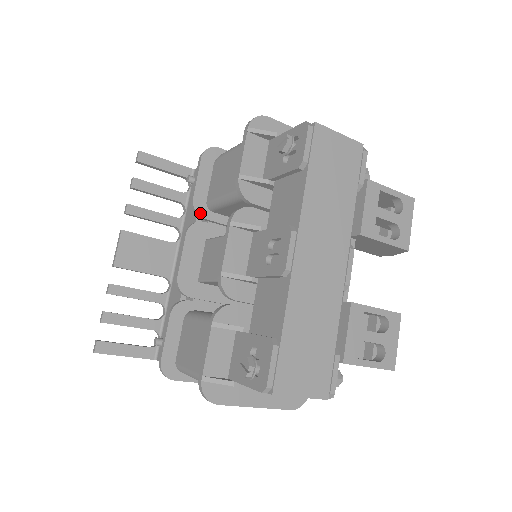
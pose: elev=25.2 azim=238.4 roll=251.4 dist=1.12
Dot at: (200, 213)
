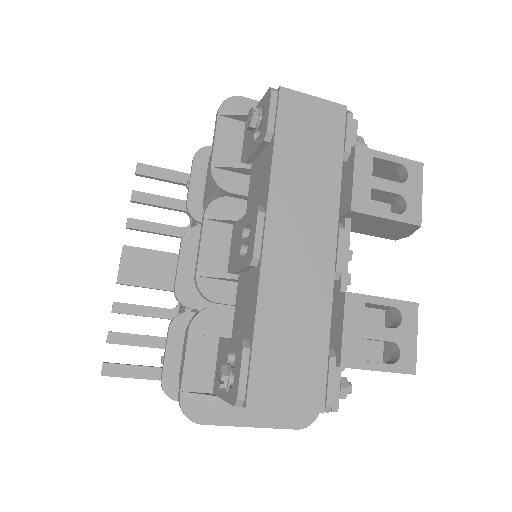
Dot at: (196, 217)
